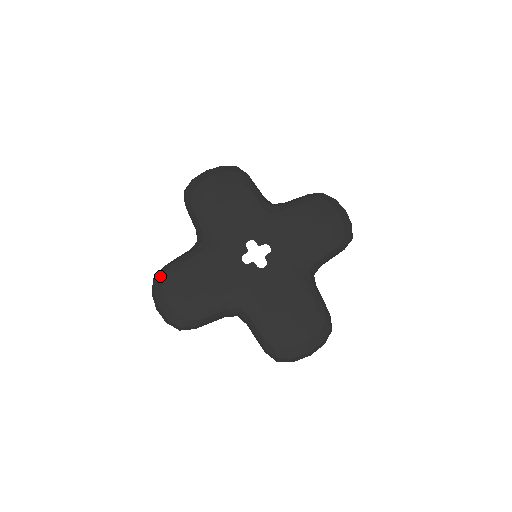
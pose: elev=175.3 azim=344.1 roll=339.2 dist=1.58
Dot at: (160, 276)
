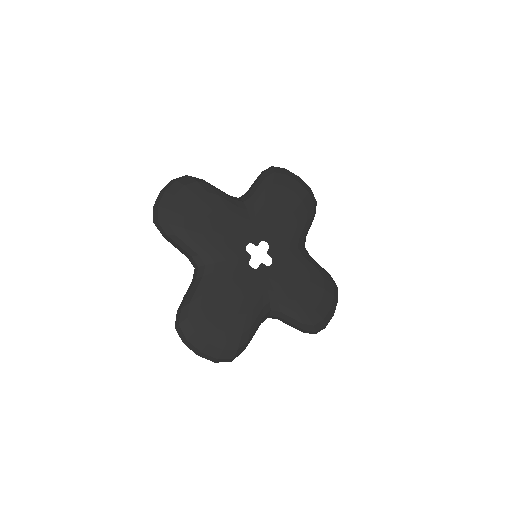
Dot at: (193, 179)
